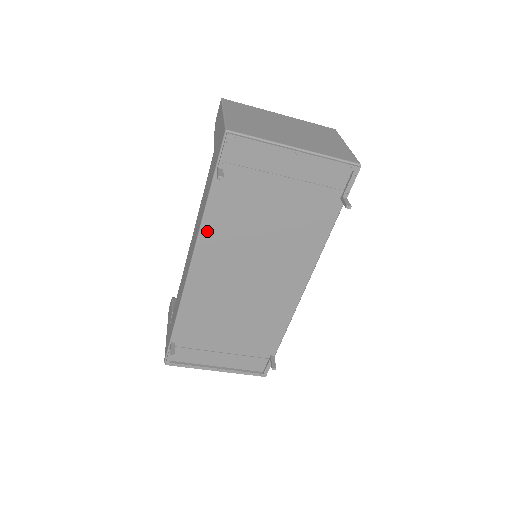
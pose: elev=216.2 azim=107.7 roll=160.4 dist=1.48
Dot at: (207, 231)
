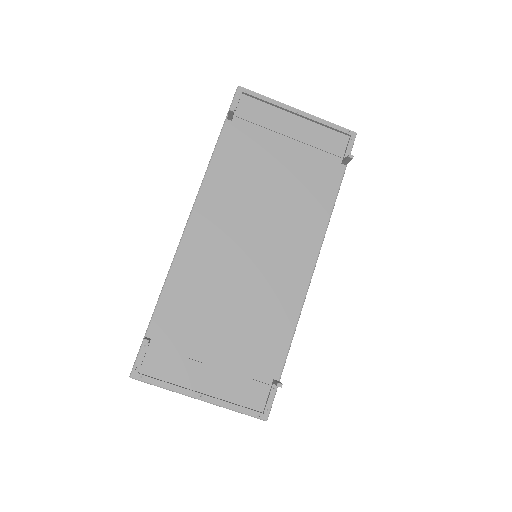
Dot at: (211, 181)
